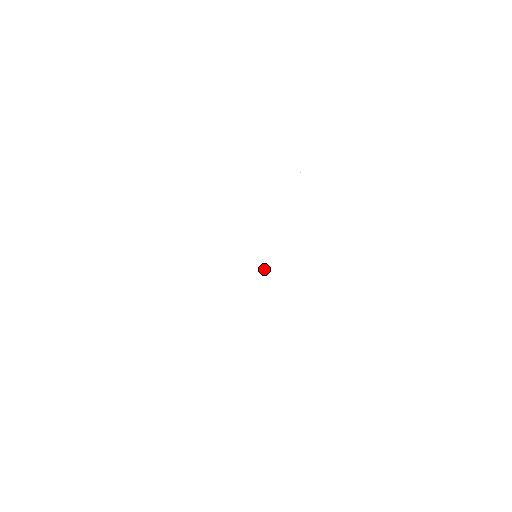
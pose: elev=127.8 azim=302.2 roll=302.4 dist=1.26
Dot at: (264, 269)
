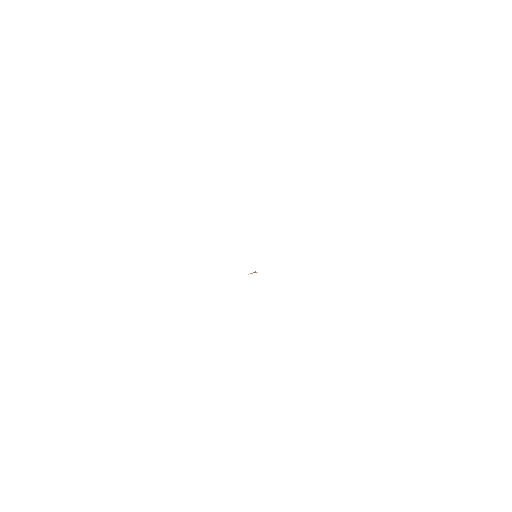
Dot at: (255, 272)
